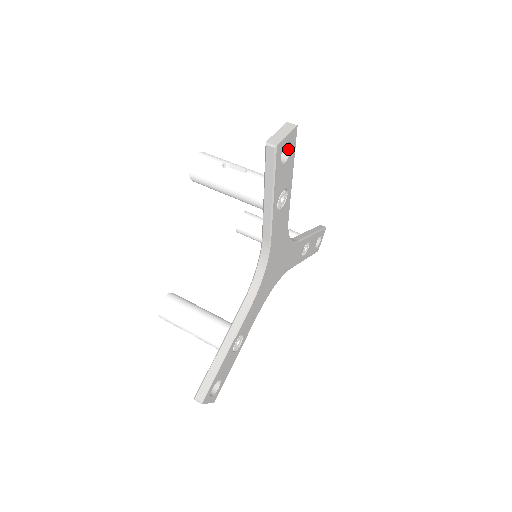
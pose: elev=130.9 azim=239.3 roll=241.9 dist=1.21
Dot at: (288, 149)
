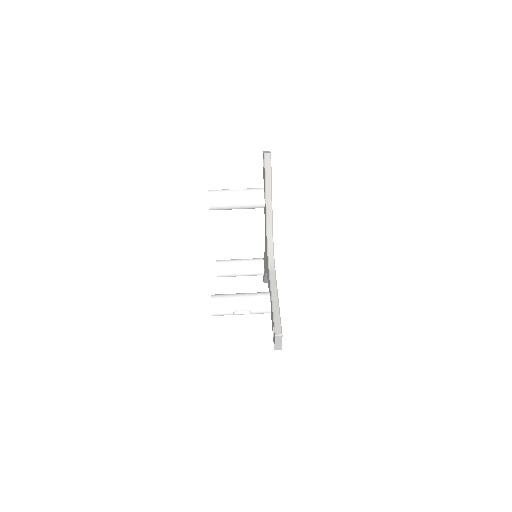
Dot at: occluded
